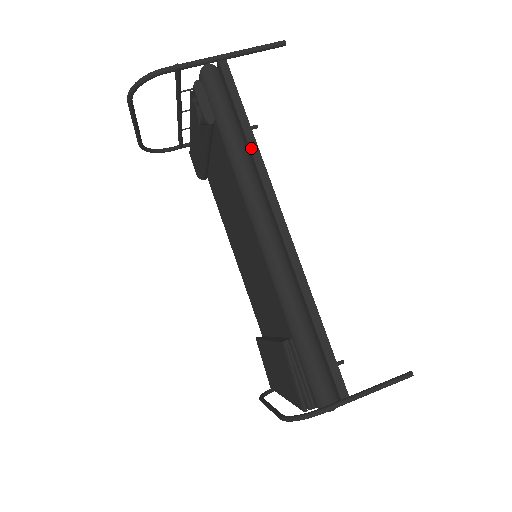
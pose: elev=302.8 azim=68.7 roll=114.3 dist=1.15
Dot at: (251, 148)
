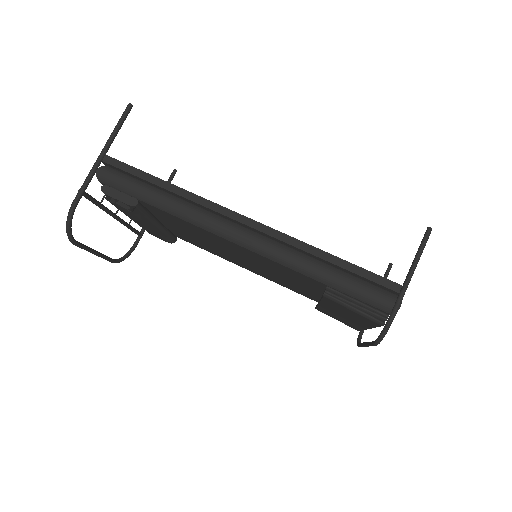
Dot at: (177, 193)
